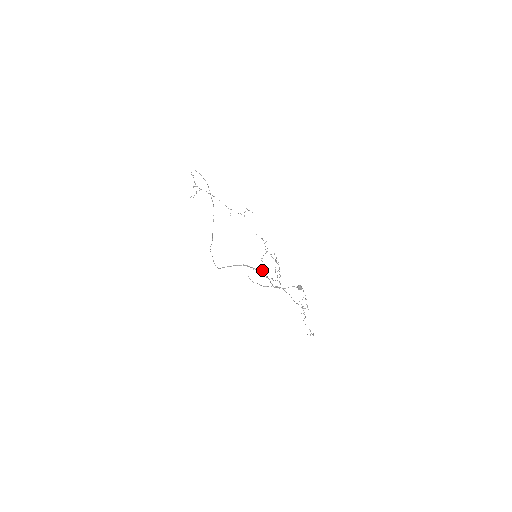
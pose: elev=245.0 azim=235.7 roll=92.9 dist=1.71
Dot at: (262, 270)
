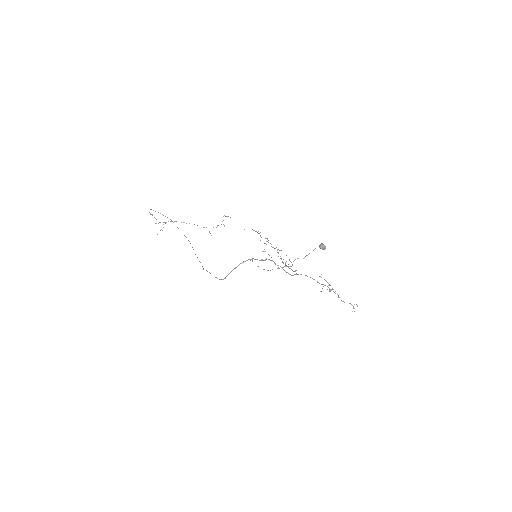
Dot at: (271, 260)
